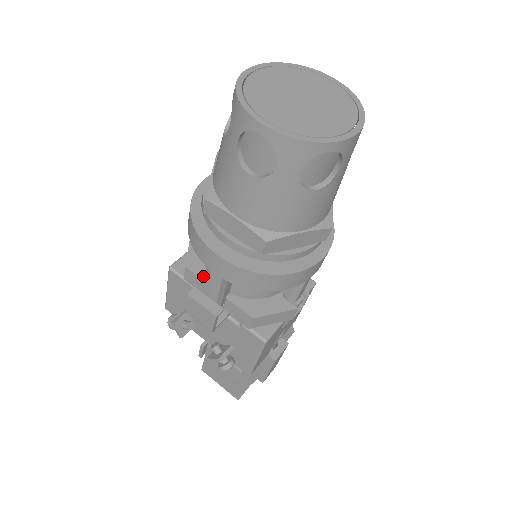
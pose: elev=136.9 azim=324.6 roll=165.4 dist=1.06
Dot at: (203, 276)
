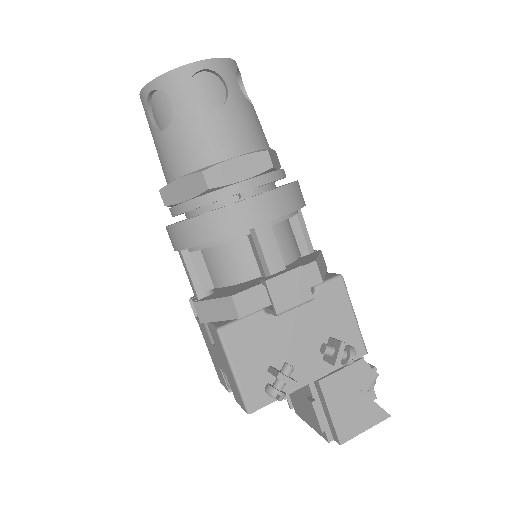
Dot at: (251, 287)
